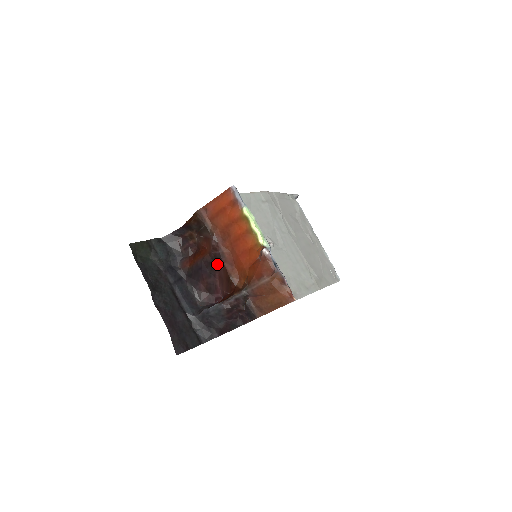
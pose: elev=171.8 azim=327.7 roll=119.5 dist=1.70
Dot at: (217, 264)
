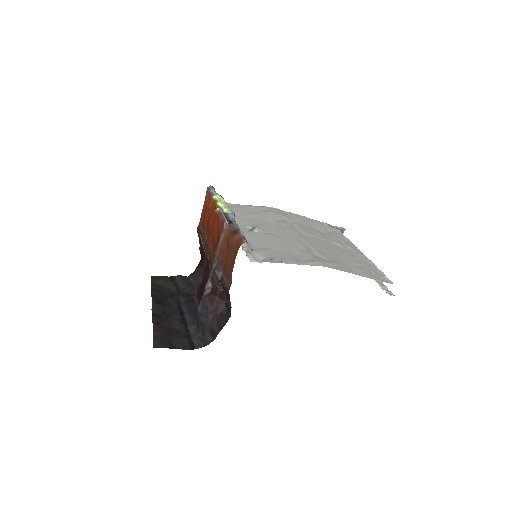
Dot at: (209, 264)
